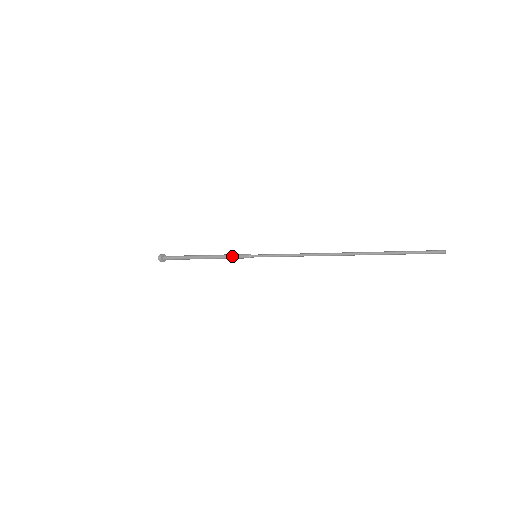
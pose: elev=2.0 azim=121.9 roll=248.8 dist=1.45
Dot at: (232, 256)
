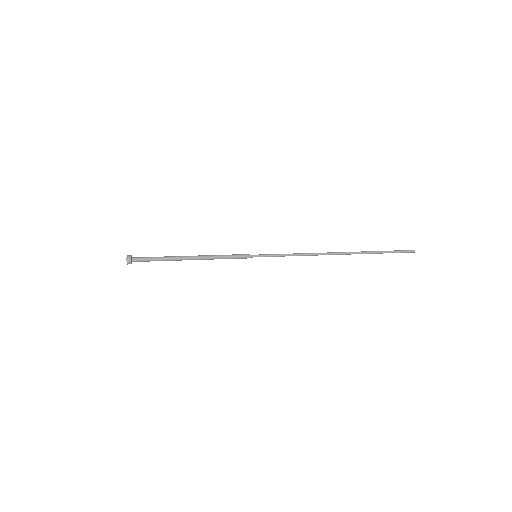
Dot at: (230, 255)
